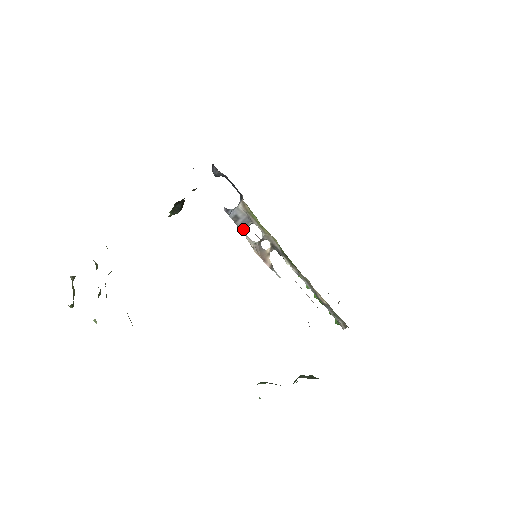
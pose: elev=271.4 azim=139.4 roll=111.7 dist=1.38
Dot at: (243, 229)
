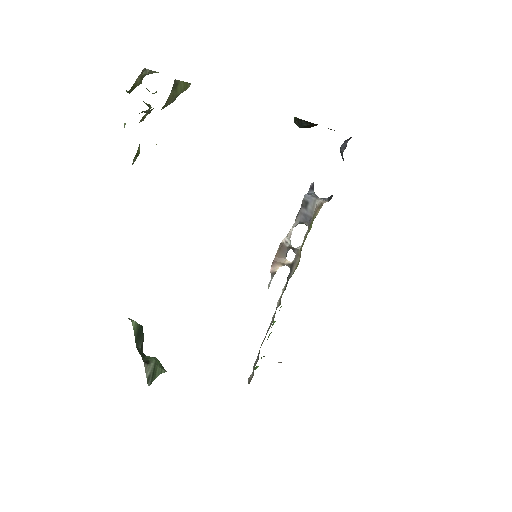
Dot at: (298, 219)
